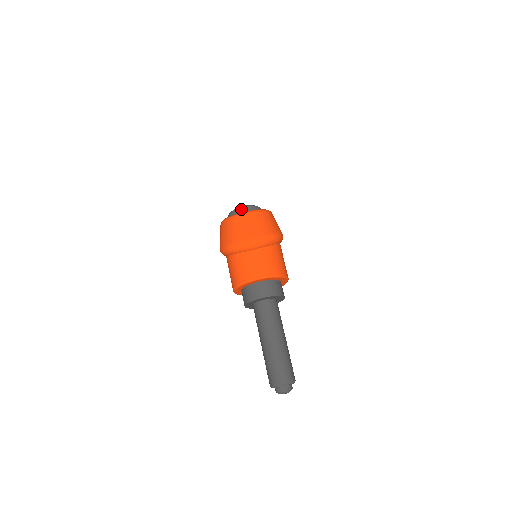
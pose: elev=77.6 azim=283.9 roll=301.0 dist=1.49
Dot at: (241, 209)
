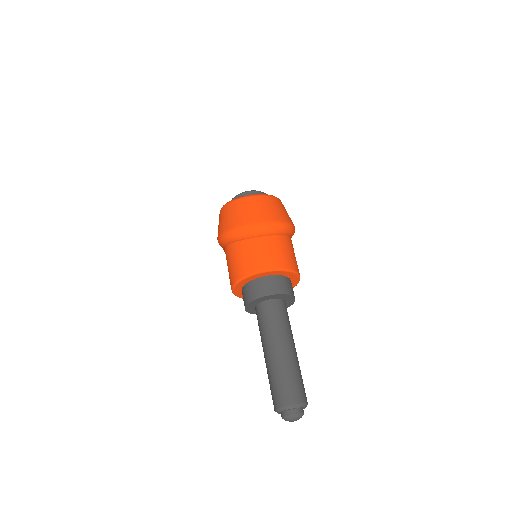
Dot at: (248, 193)
